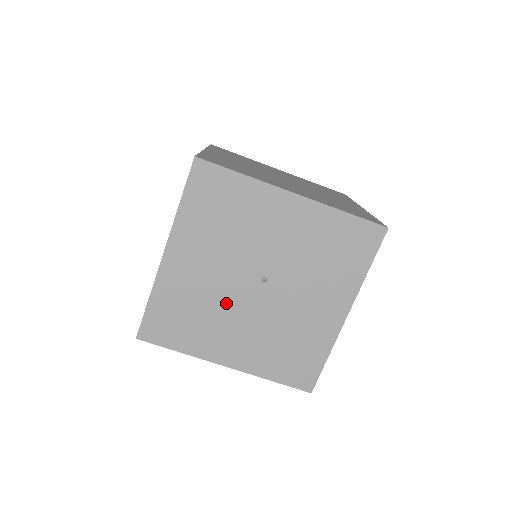
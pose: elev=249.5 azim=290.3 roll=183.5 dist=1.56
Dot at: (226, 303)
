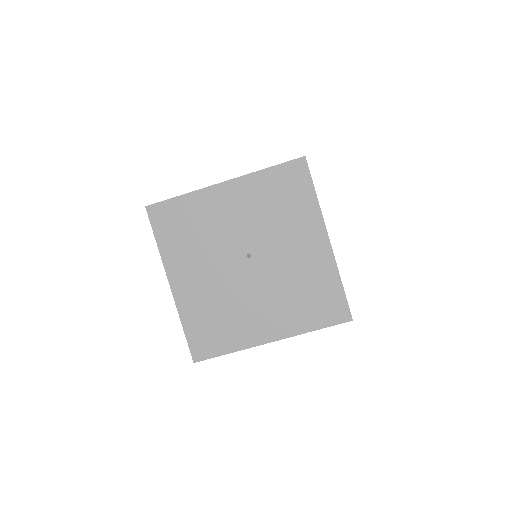
Dot at: (236, 292)
